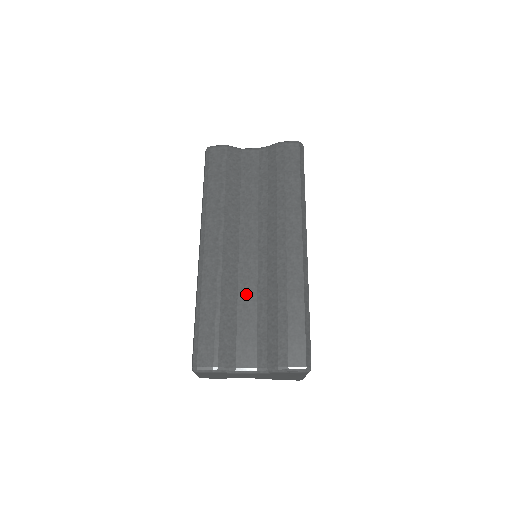
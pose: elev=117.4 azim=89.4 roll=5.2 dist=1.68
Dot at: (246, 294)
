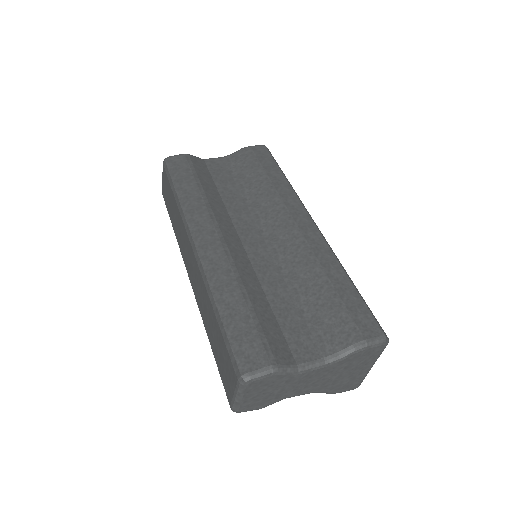
Dot at: (271, 283)
